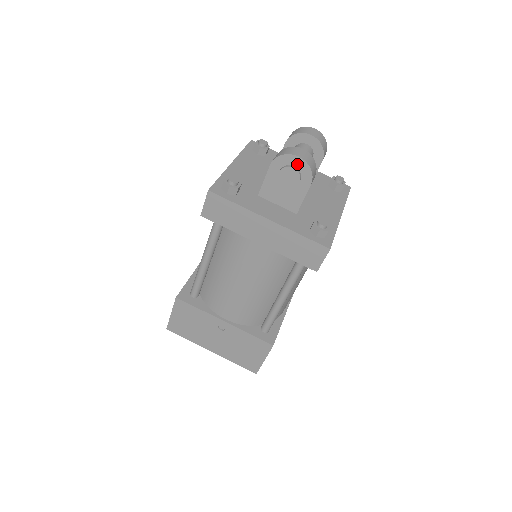
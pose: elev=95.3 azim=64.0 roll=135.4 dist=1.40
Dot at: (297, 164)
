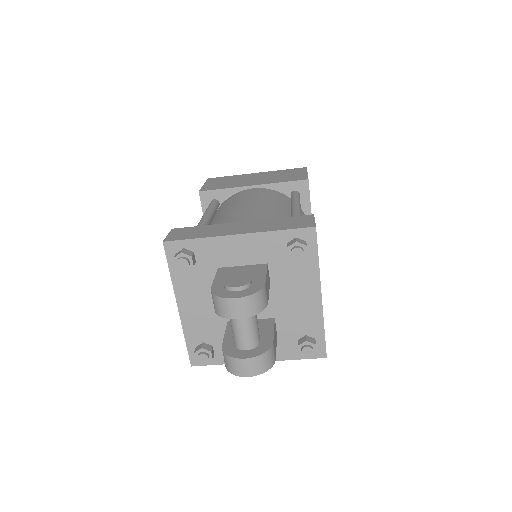
Dot at: occluded
